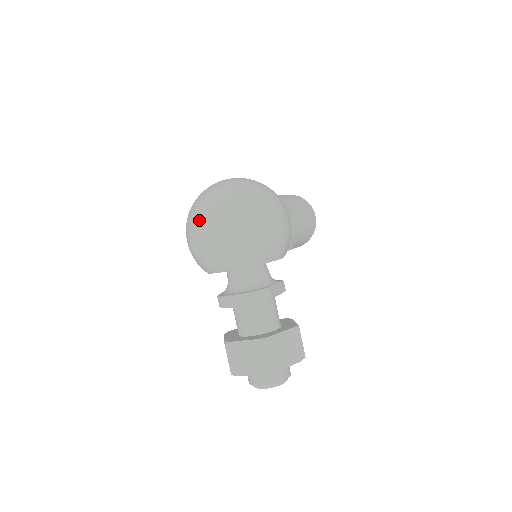
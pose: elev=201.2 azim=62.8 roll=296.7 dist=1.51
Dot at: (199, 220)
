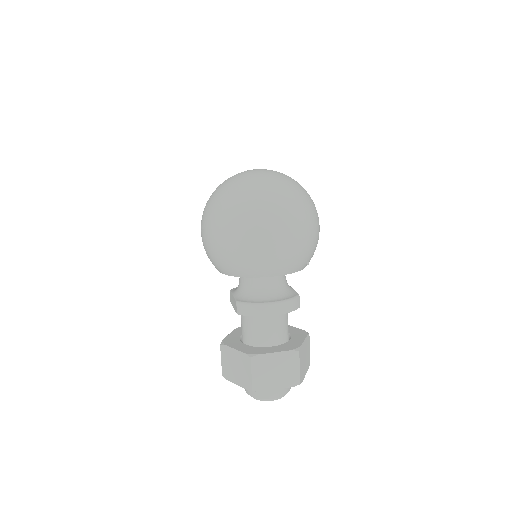
Dot at: (255, 216)
